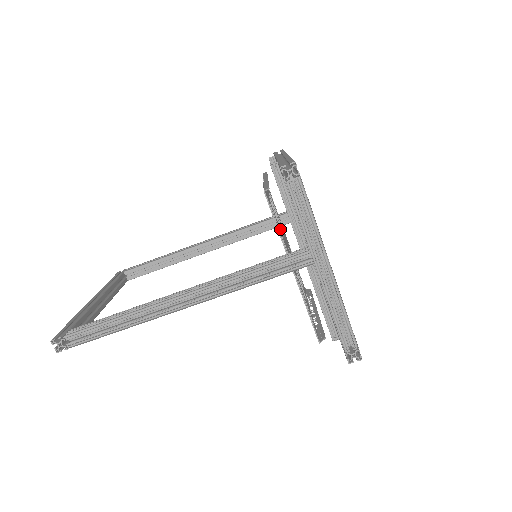
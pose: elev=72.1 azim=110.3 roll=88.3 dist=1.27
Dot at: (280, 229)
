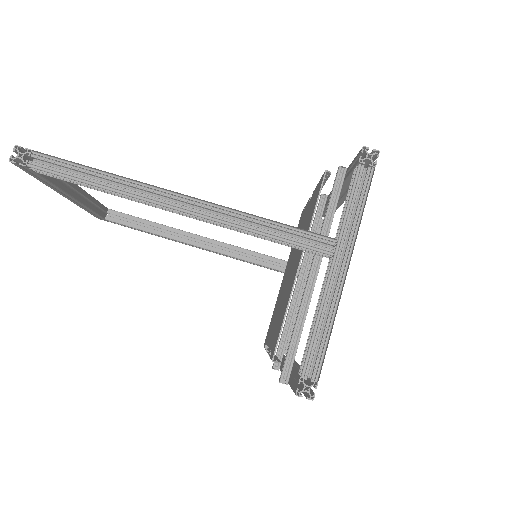
Dot at: occluded
